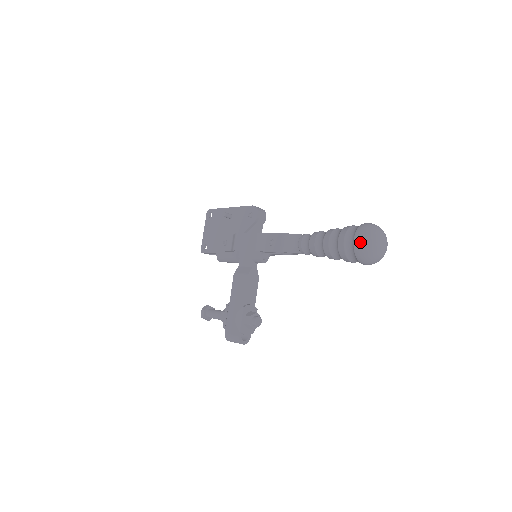
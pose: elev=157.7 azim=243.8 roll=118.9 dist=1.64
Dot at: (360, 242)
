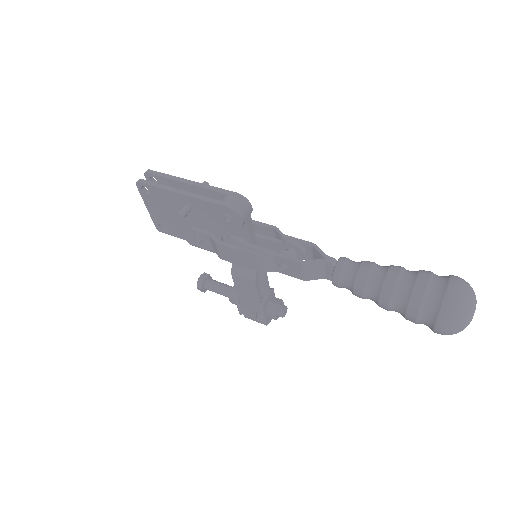
Dot at: (444, 333)
